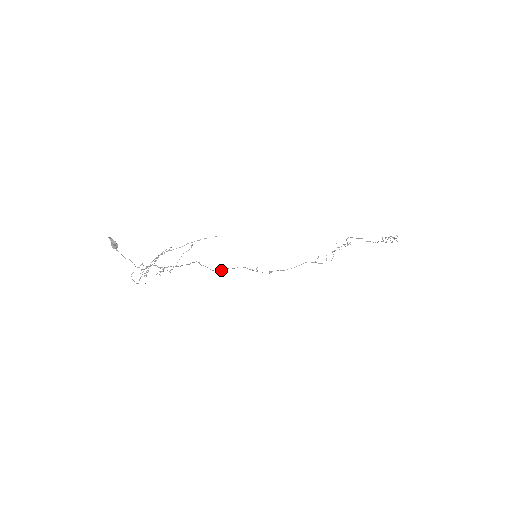
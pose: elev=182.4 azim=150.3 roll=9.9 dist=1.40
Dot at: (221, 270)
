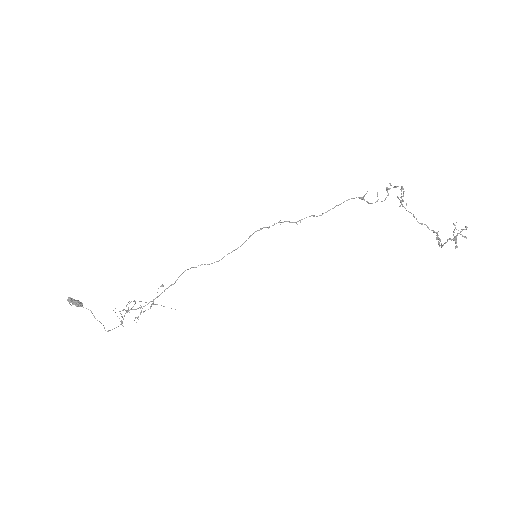
Dot at: (224, 256)
